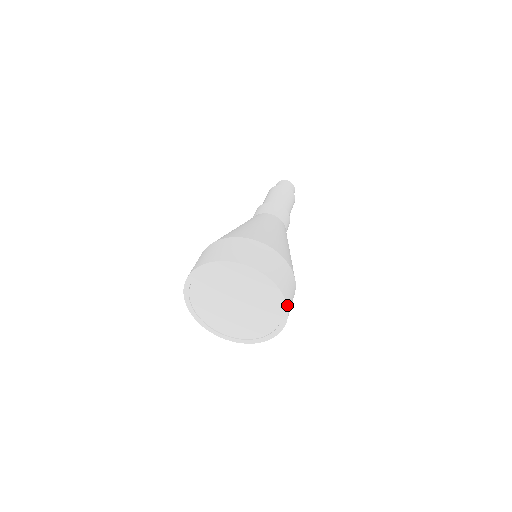
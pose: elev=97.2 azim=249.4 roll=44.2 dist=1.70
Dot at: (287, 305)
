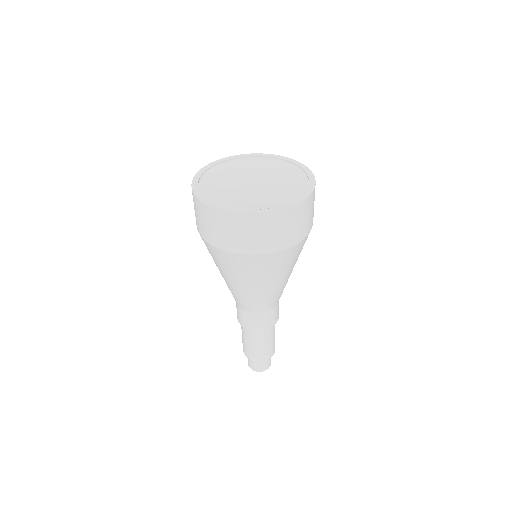
Dot at: (292, 160)
